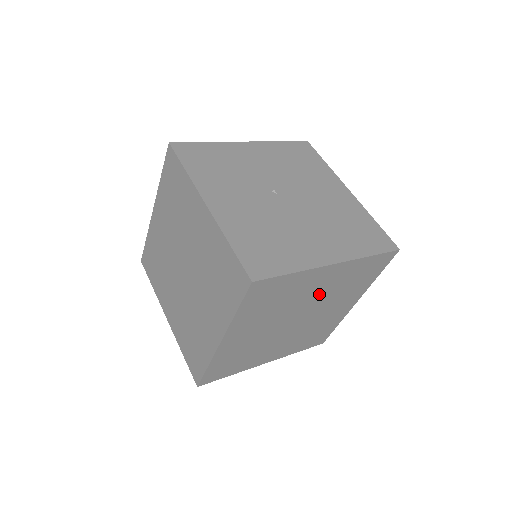
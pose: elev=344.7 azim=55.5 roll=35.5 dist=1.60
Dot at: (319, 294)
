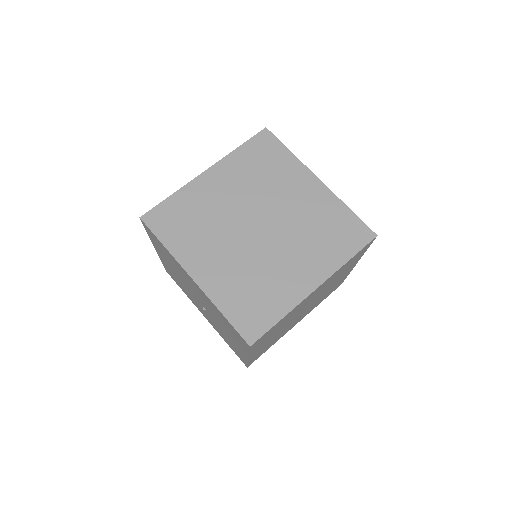
Dot at: (328, 289)
